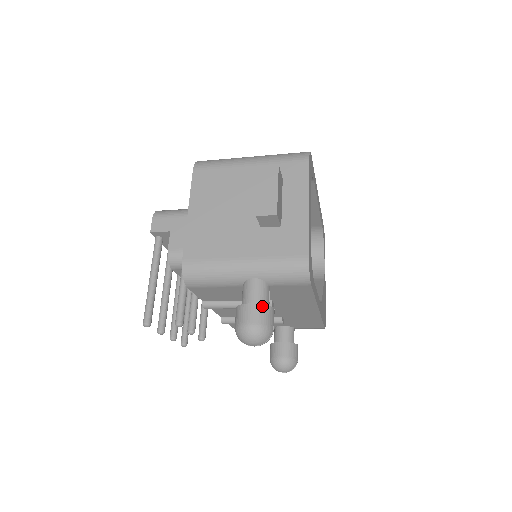
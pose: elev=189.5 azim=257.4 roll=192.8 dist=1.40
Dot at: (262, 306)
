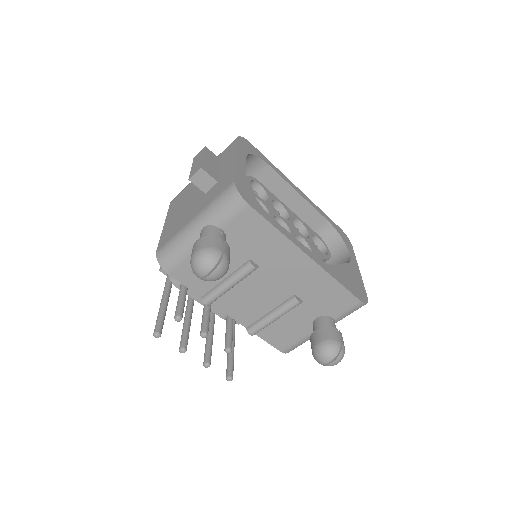
Dot at: (206, 237)
